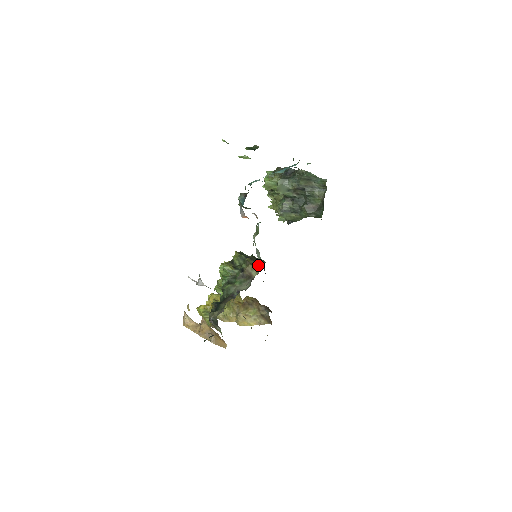
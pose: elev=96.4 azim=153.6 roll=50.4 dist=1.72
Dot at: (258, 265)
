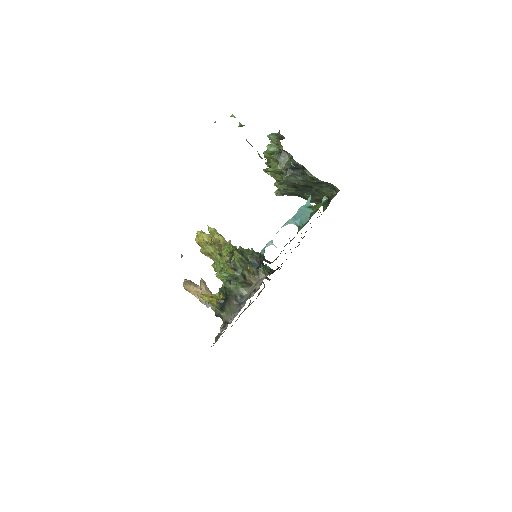
Dot at: occluded
